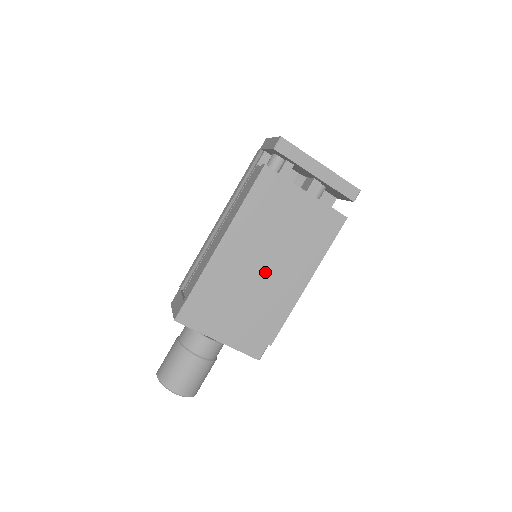
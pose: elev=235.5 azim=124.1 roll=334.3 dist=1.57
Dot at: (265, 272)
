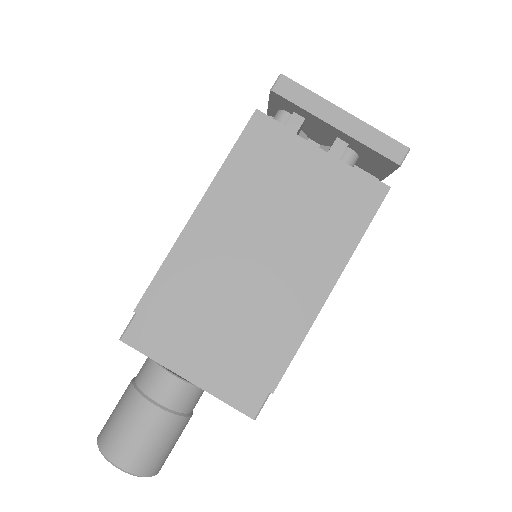
Dot at: (261, 270)
